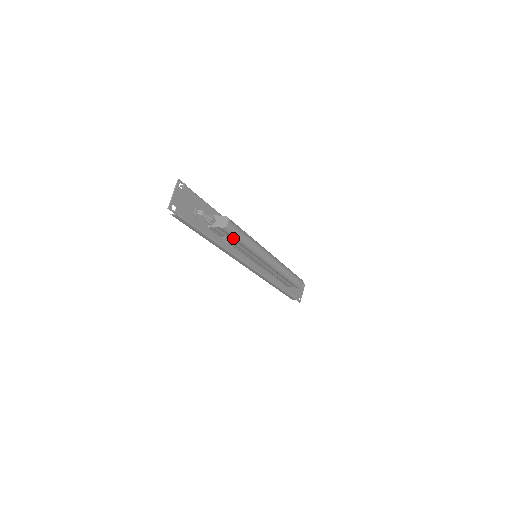
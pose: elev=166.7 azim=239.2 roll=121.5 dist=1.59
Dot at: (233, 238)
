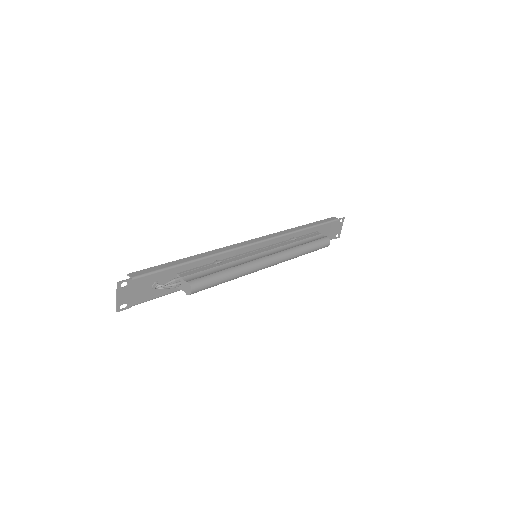
Dot at: occluded
